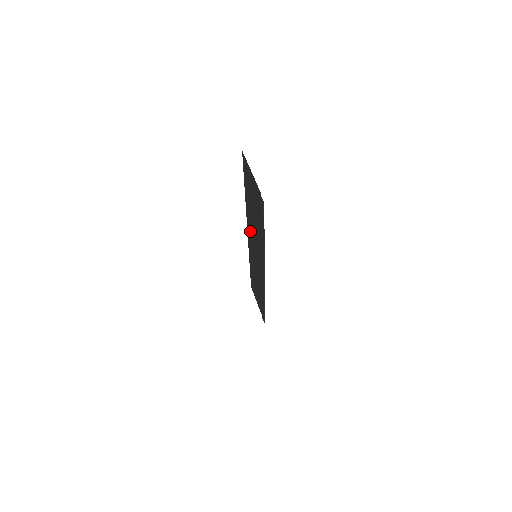
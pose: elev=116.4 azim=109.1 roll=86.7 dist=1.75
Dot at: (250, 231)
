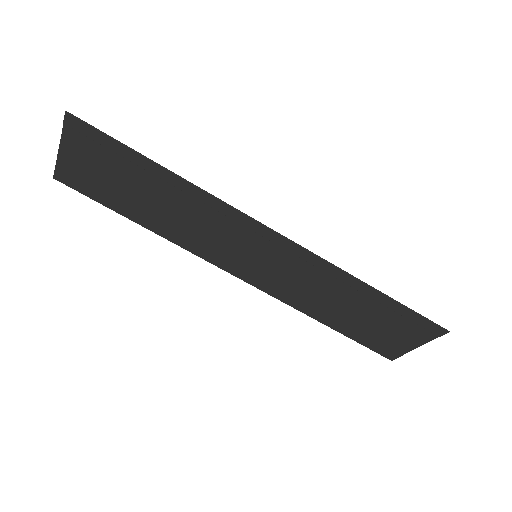
Dot at: (212, 252)
